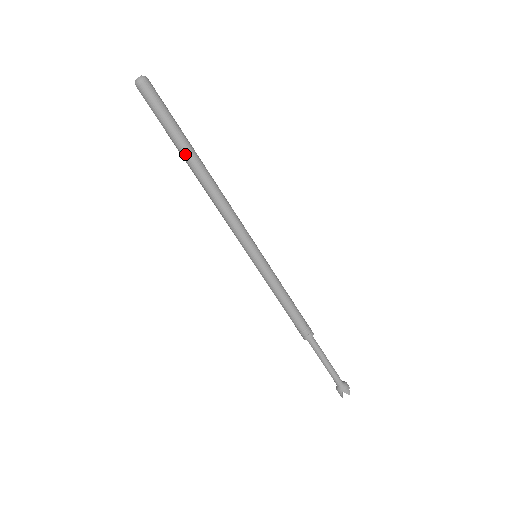
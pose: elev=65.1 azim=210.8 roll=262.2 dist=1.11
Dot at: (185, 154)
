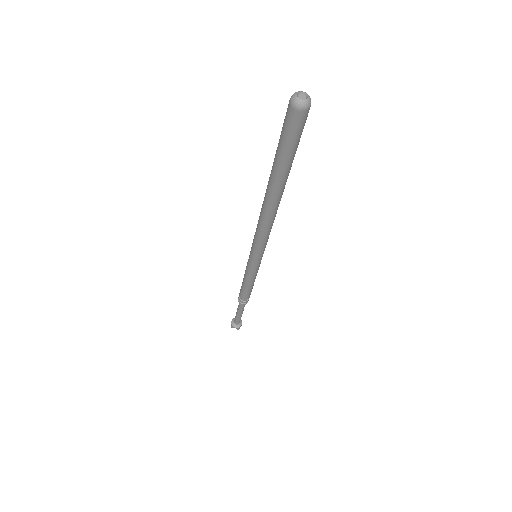
Dot at: (275, 183)
